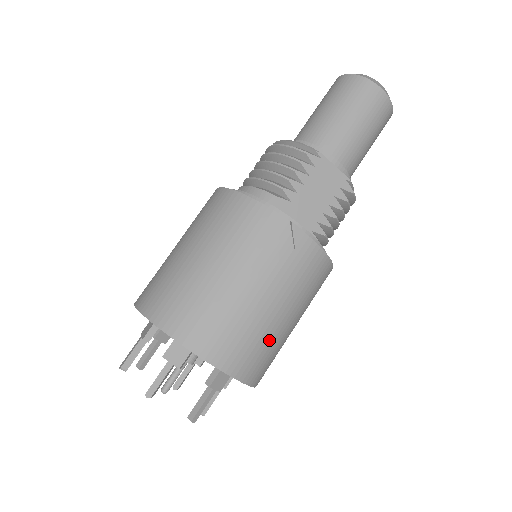
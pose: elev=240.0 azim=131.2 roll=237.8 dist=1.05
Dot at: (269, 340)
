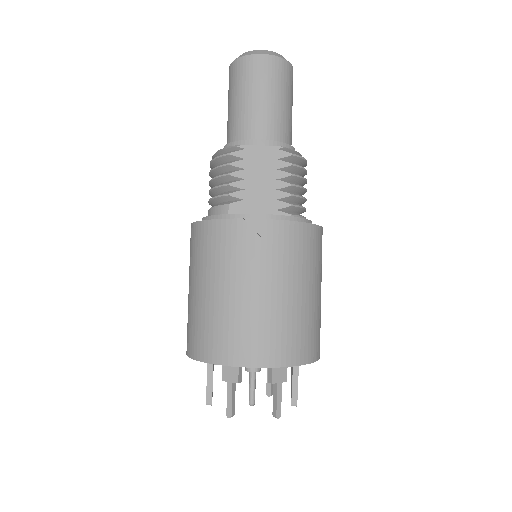
Dot at: (292, 320)
